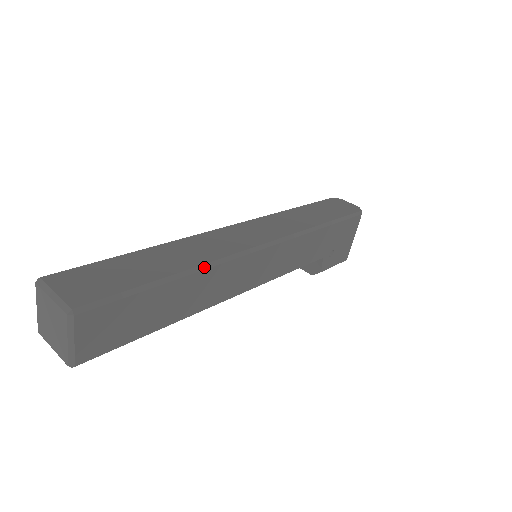
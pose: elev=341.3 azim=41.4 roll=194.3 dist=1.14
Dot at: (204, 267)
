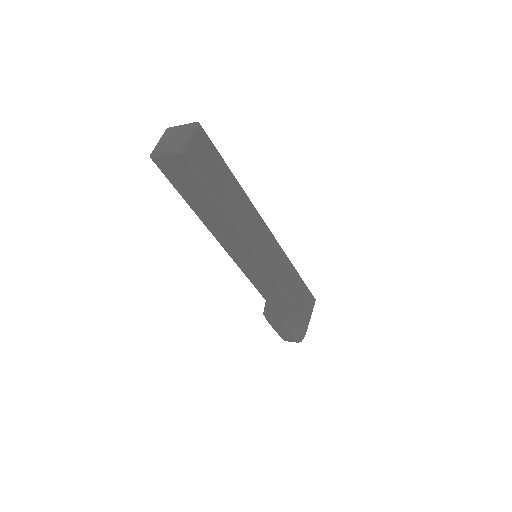
Dot at: (245, 193)
